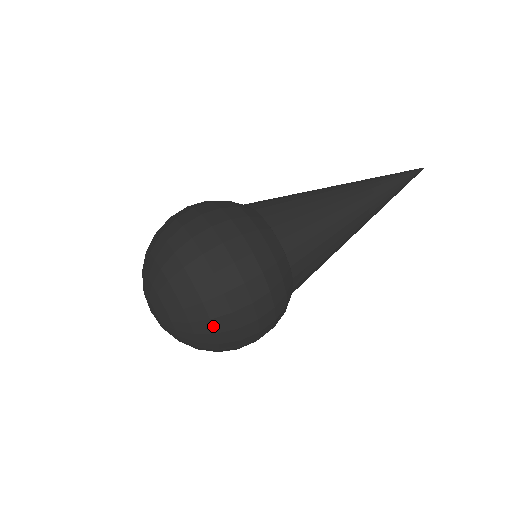
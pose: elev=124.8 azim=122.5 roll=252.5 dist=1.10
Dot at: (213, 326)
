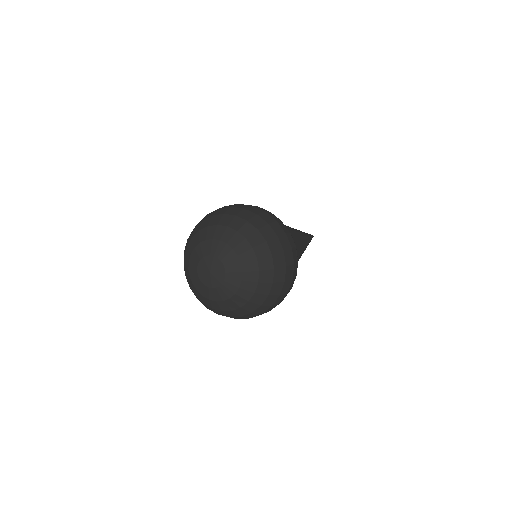
Dot at: (265, 300)
